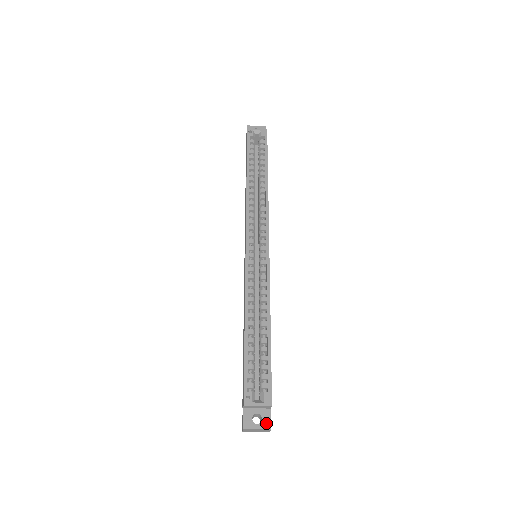
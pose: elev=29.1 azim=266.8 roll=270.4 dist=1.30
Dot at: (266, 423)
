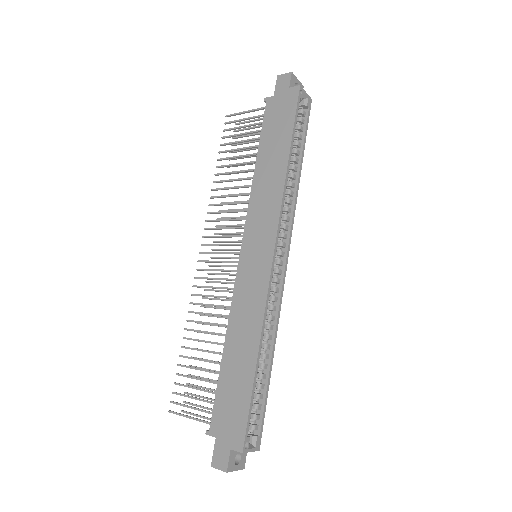
Dot at: (243, 463)
